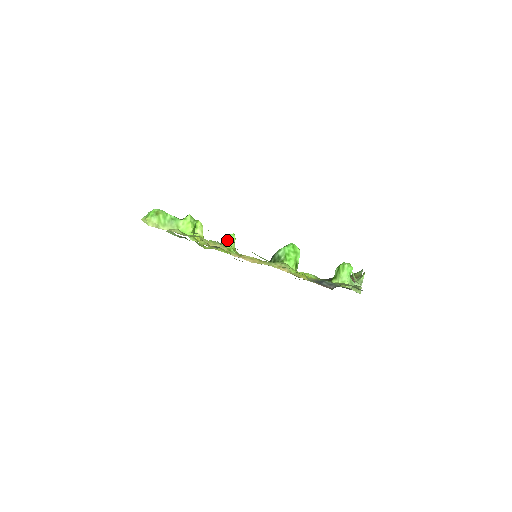
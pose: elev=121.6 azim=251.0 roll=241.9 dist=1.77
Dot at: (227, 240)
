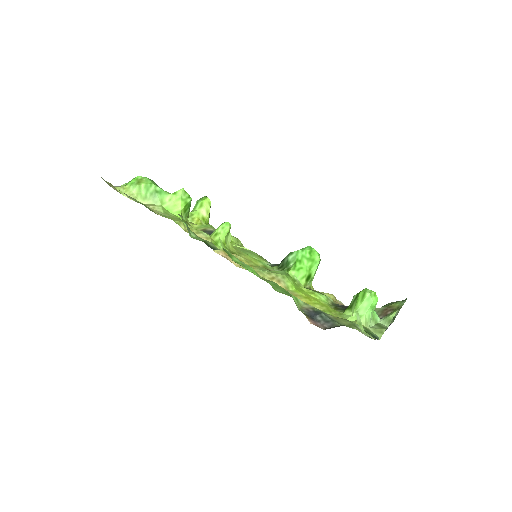
Dot at: (217, 229)
